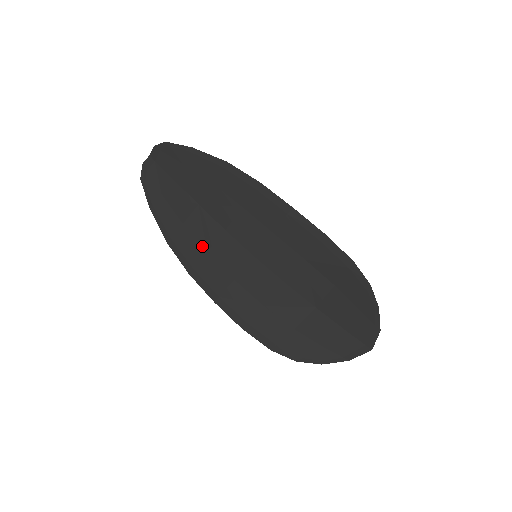
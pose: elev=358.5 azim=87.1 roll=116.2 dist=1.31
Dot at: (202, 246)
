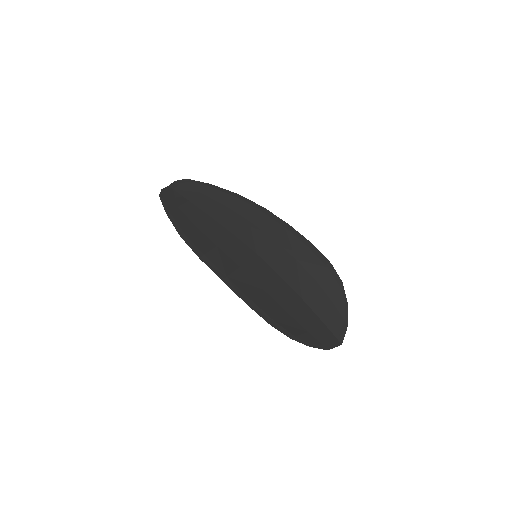
Dot at: (213, 242)
